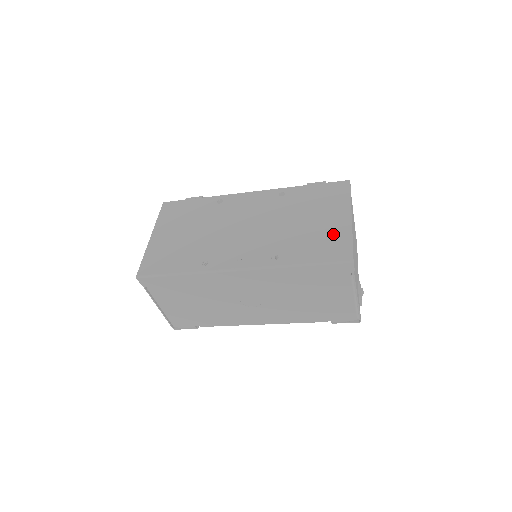
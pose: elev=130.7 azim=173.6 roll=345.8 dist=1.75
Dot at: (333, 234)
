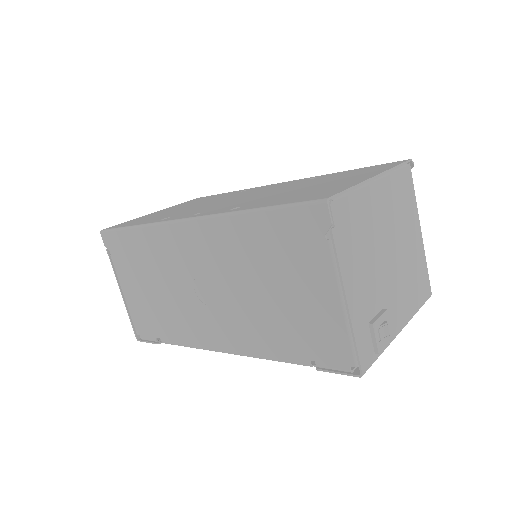
Dot at: (331, 187)
